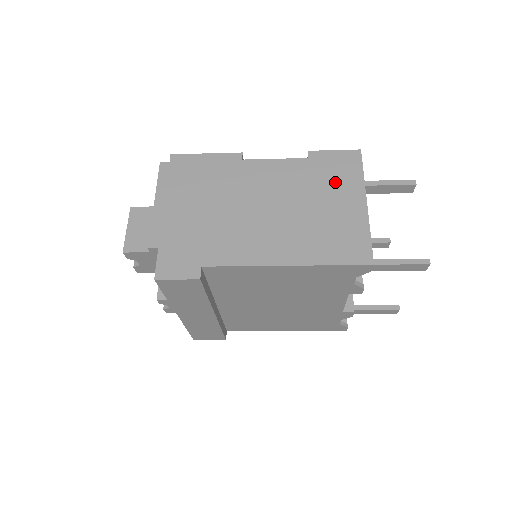
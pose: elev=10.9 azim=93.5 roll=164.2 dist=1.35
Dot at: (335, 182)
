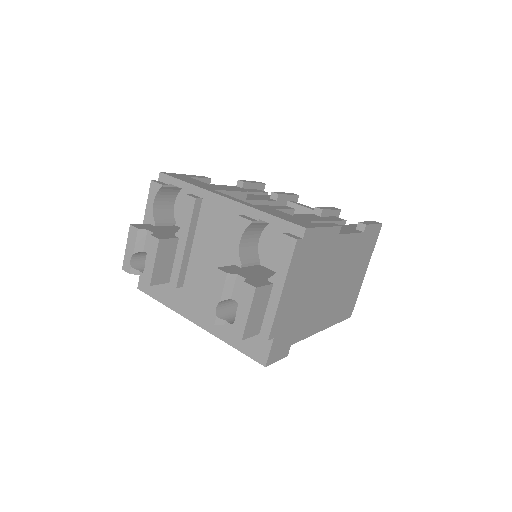
Dot at: (364, 255)
